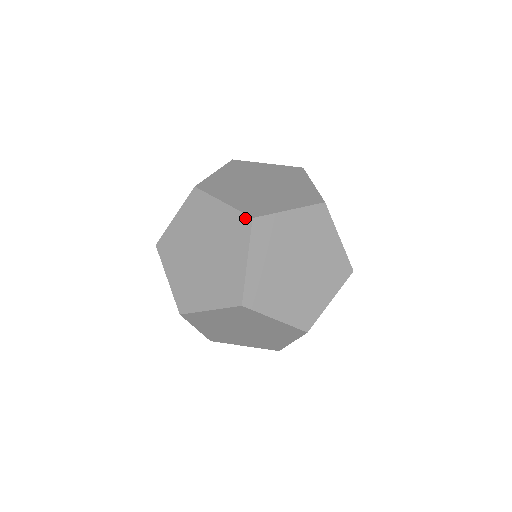
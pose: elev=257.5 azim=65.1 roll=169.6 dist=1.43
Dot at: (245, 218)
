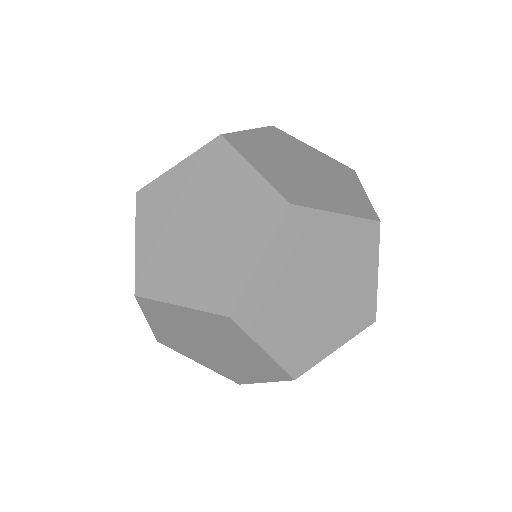
Dot at: occluded
